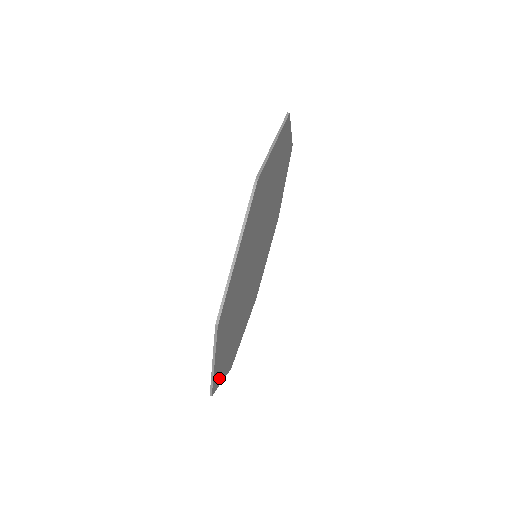
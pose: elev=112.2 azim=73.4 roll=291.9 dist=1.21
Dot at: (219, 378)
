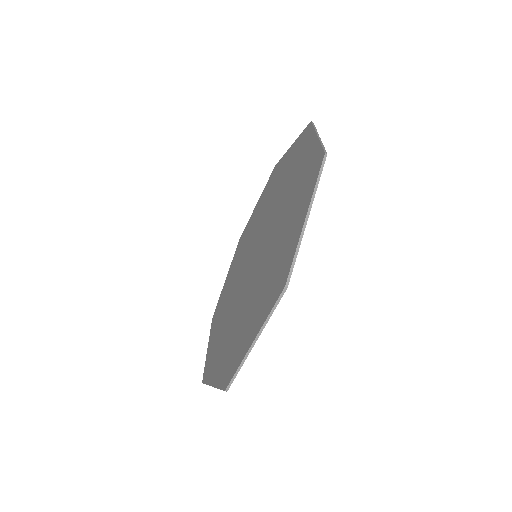
Dot at: occluded
